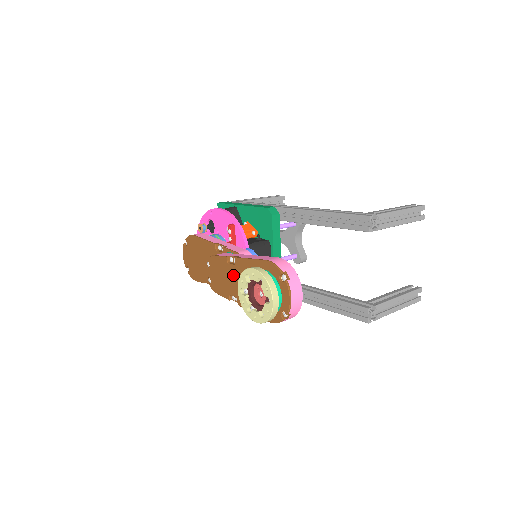
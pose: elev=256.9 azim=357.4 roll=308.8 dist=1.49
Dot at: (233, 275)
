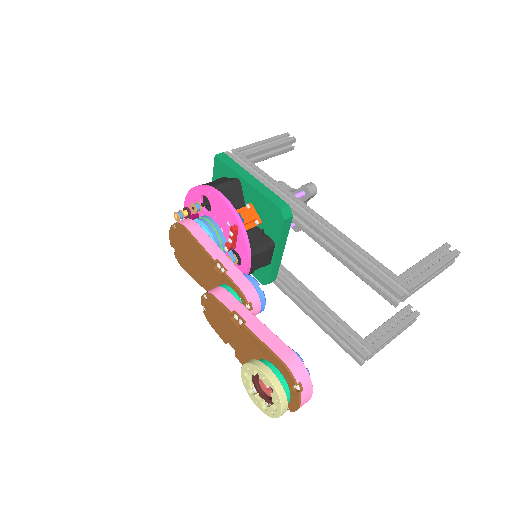
Dot at: (235, 333)
